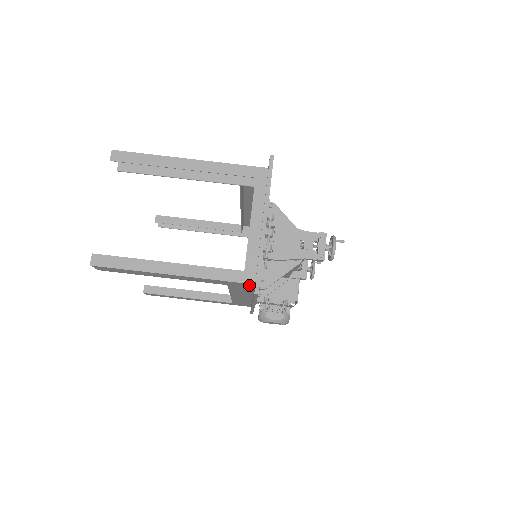
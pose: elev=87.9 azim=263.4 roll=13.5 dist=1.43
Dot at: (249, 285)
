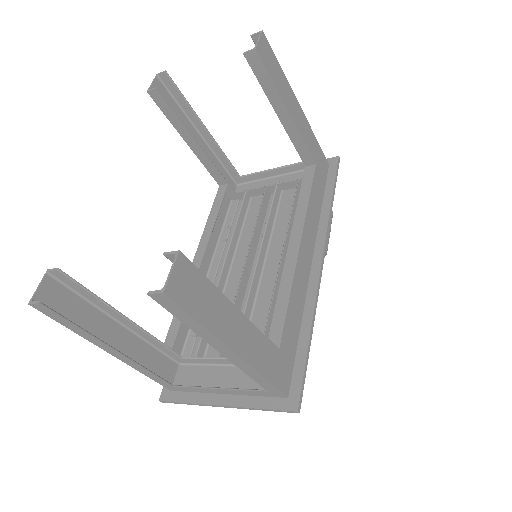
Dot at: (171, 376)
